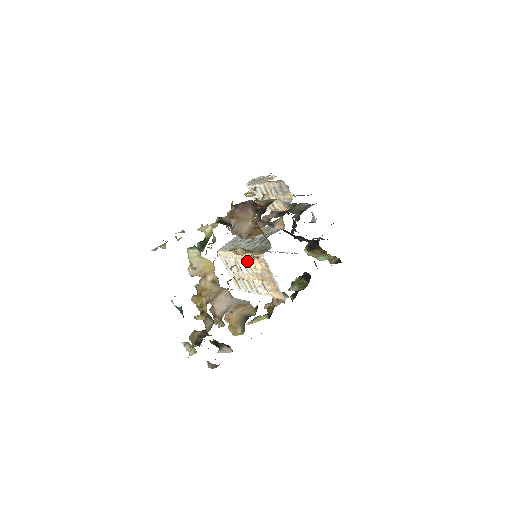
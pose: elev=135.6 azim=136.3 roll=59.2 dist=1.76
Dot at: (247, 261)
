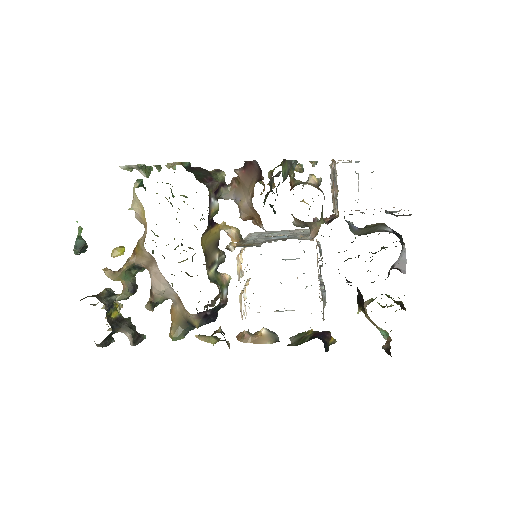
Dot at: (241, 255)
